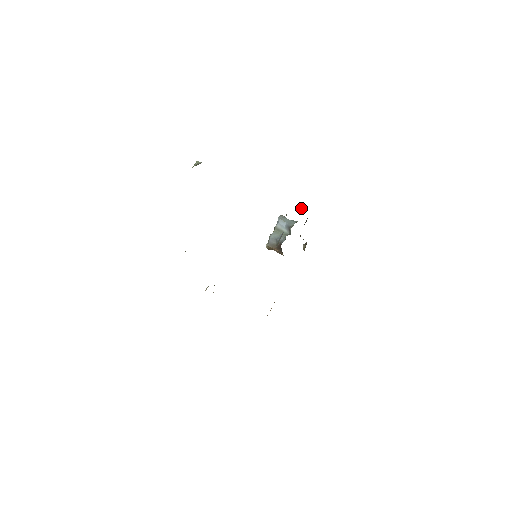
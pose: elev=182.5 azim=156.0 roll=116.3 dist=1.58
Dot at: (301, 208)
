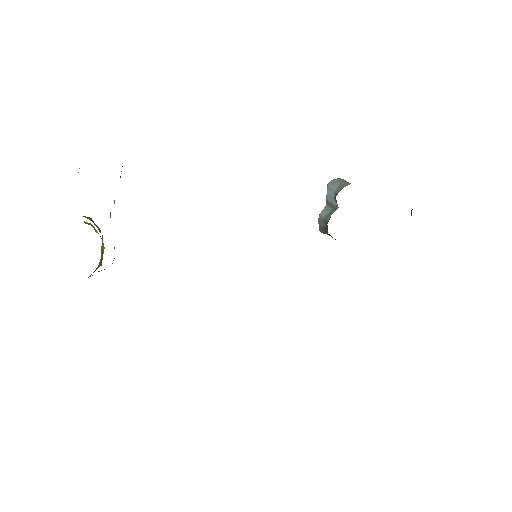
Dot at: occluded
